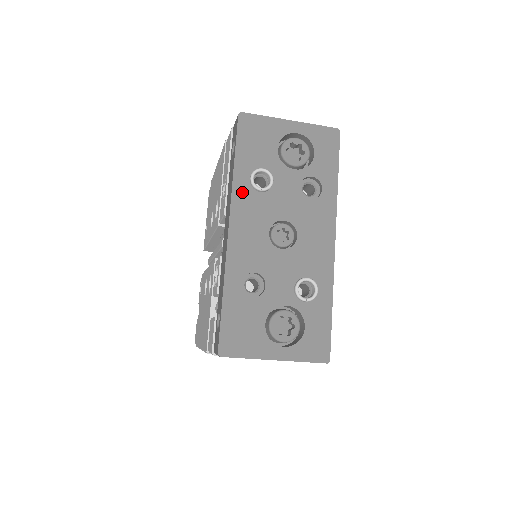
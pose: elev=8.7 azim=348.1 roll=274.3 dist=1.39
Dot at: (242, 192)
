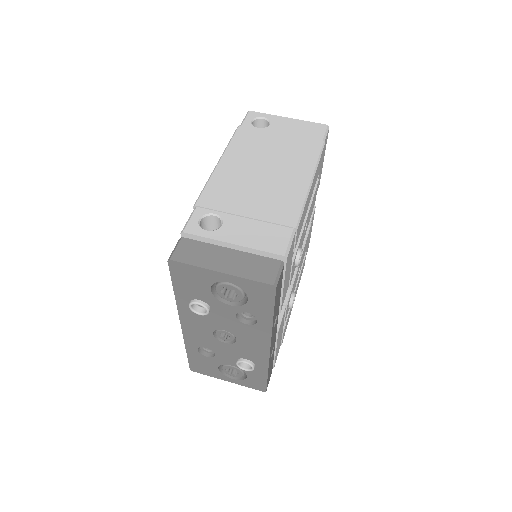
Dot at: (186, 309)
